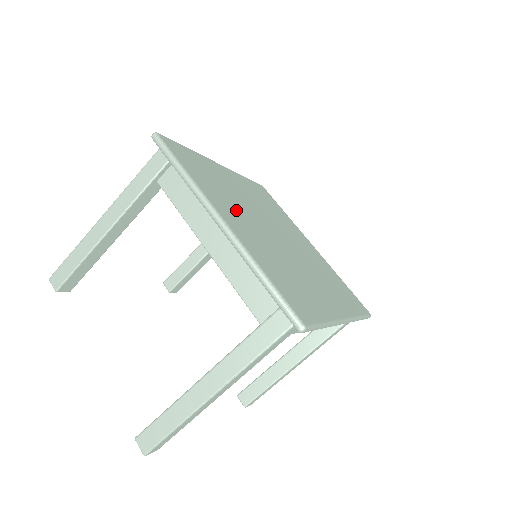
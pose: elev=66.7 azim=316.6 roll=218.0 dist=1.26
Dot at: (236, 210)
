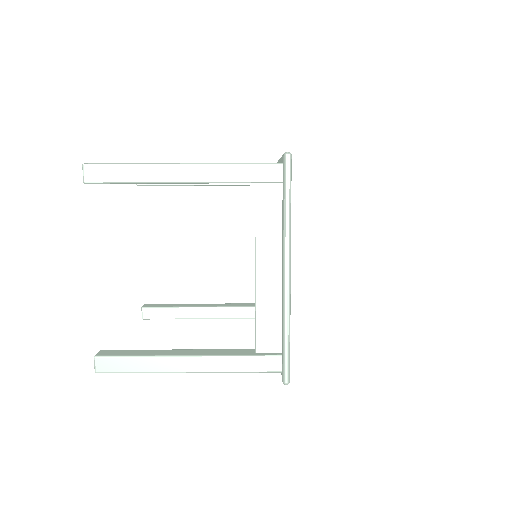
Dot at: occluded
